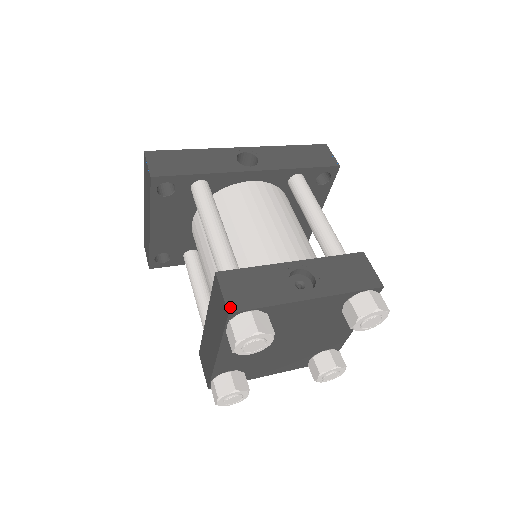
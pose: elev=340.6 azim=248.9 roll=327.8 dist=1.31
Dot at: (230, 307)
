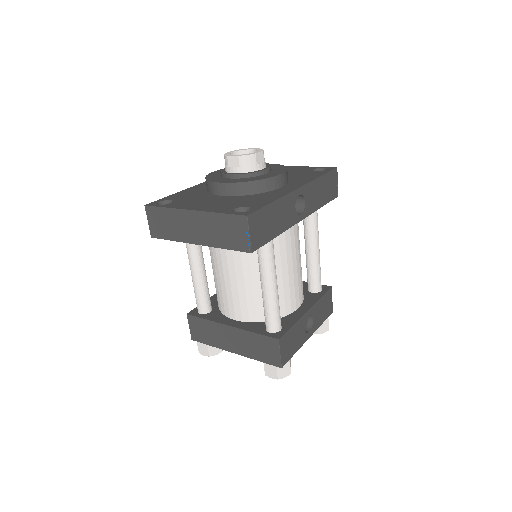
Dot at: (283, 364)
